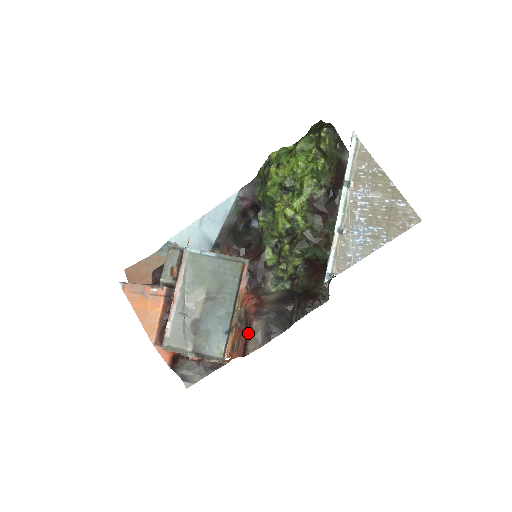
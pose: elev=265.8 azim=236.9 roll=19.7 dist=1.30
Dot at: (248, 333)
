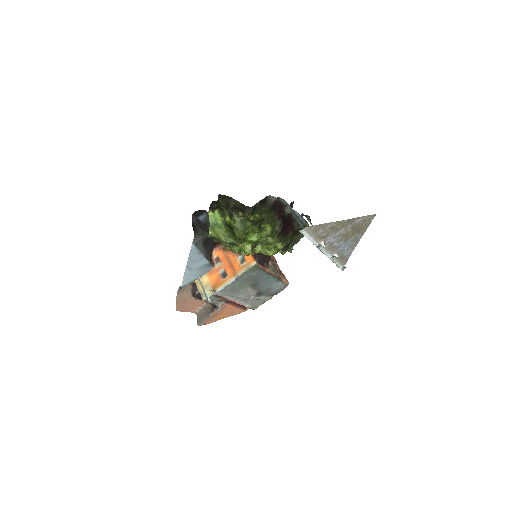
Dot at: occluded
